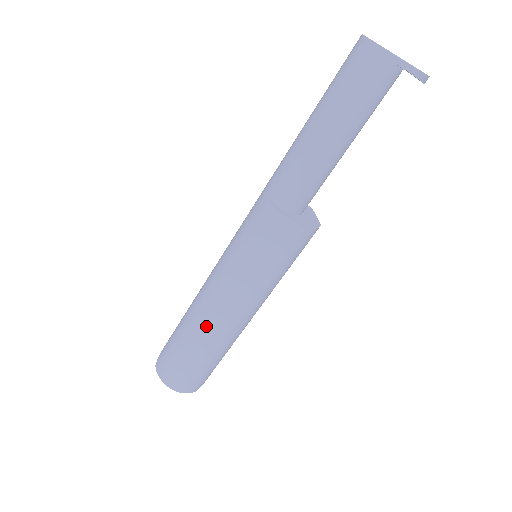
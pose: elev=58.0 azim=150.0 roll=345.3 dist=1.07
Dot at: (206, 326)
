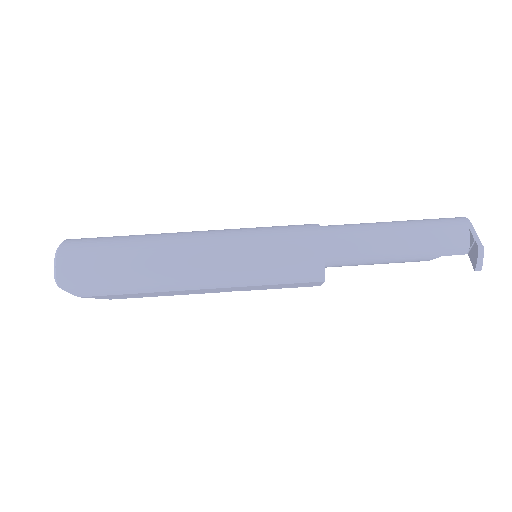
Dot at: (166, 240)
